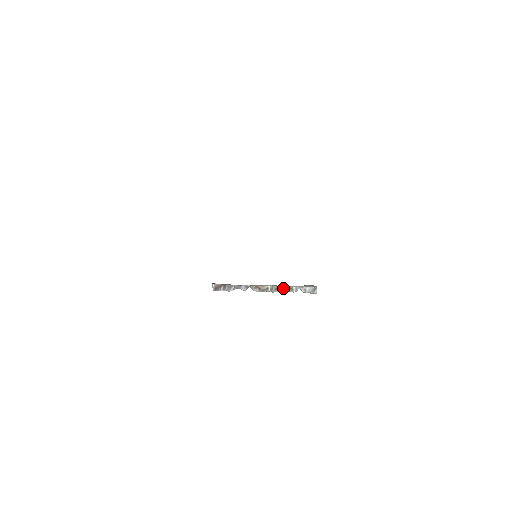
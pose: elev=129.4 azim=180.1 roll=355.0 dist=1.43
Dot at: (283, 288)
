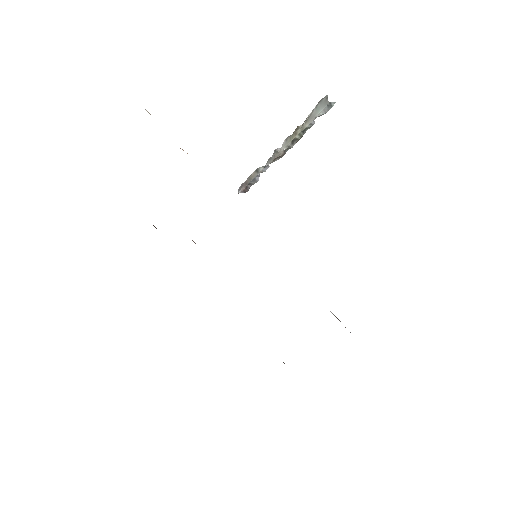
Dot at: (298, 137)
